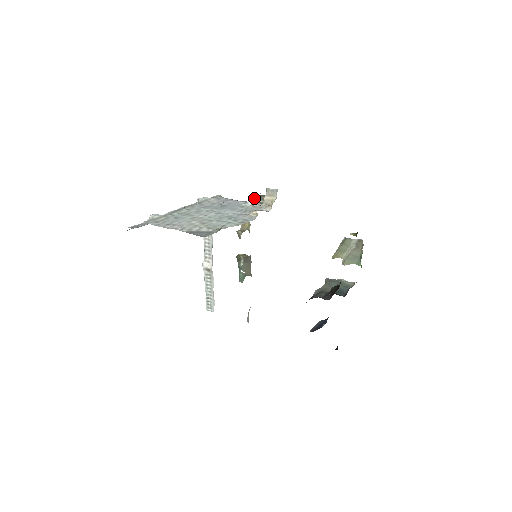
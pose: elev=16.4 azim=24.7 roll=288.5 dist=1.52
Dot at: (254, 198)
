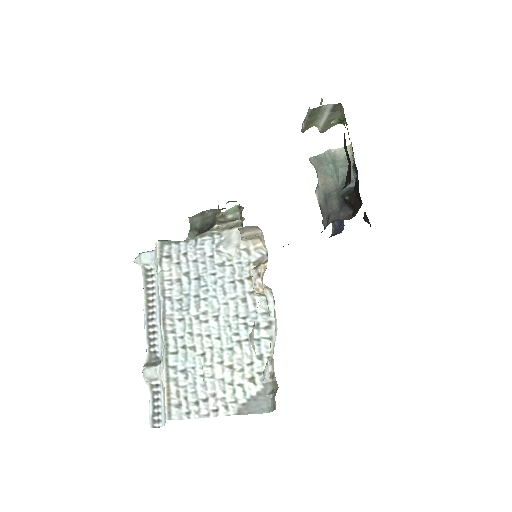
Dot at: (260, 292)
